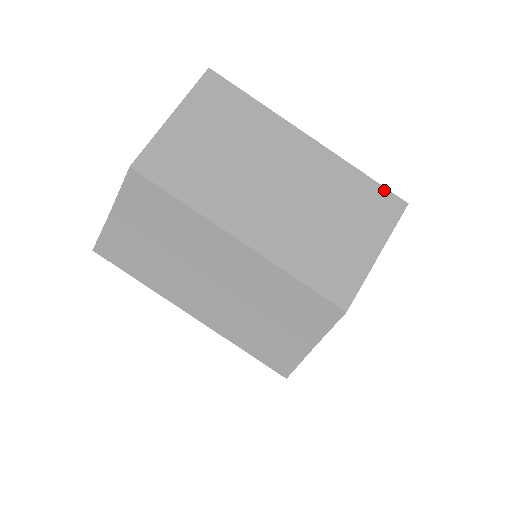
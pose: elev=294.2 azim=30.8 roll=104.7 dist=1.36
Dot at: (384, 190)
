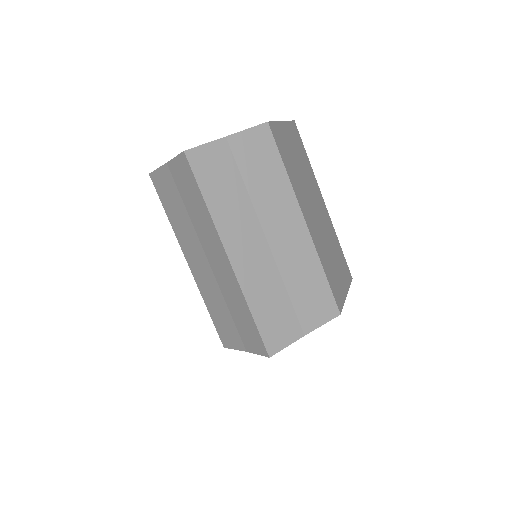
Dot at: (346, 262)
